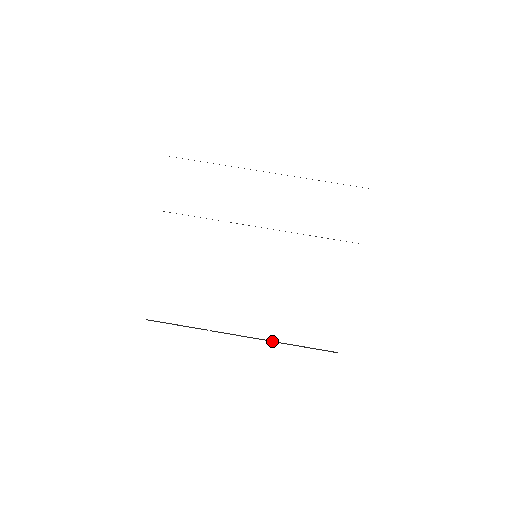
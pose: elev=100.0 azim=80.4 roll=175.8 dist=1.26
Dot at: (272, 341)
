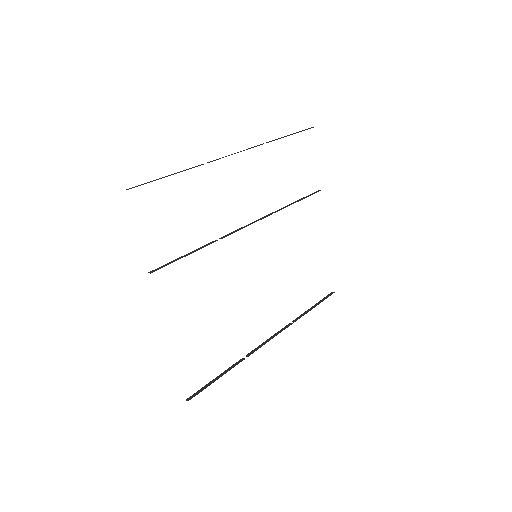
Dot at: occluded
